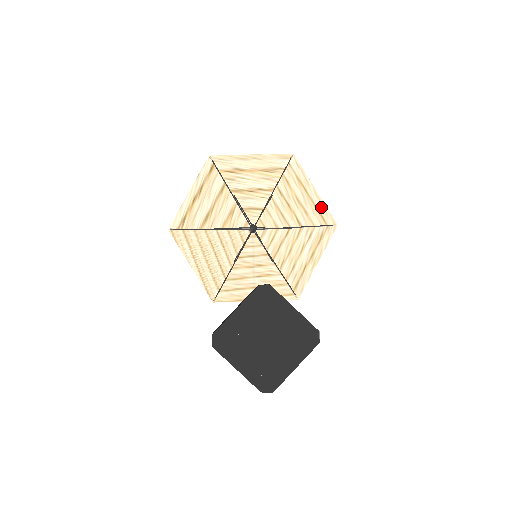
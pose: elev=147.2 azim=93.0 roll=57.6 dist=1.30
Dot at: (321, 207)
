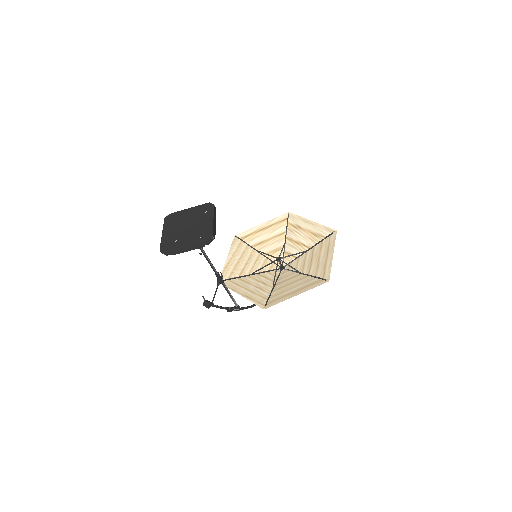
Dot at: (328, 266)
